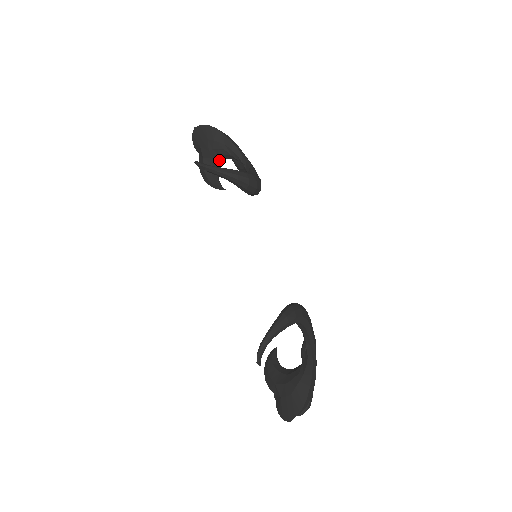
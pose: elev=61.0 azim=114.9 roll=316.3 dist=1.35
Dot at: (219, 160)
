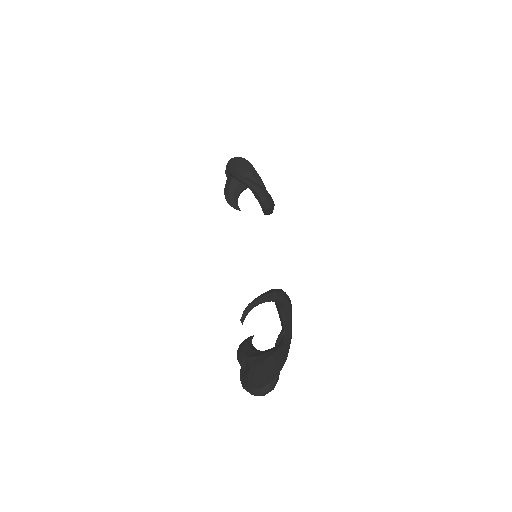
Dot at: (243, 186)
